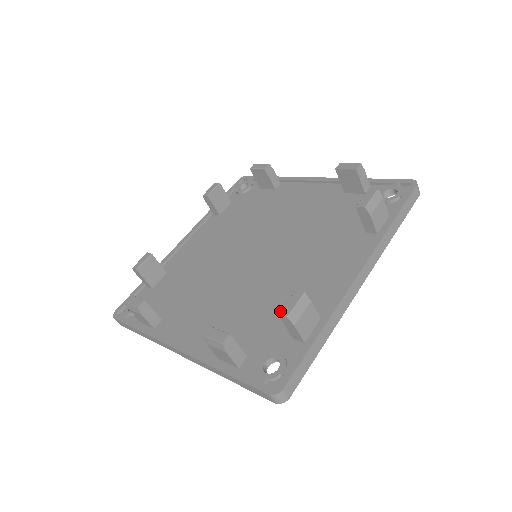
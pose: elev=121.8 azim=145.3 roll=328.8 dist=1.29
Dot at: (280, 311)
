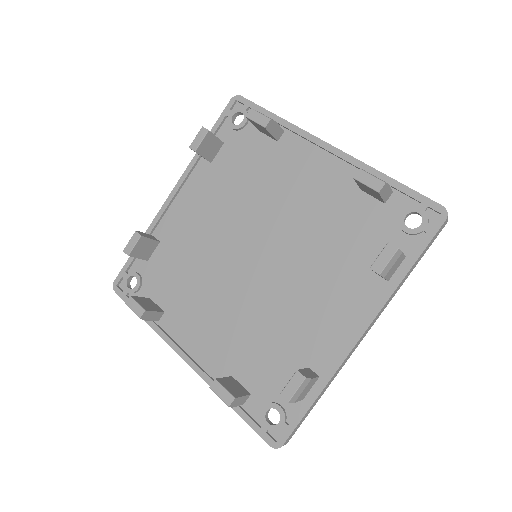
Dot at: (282, 392)
